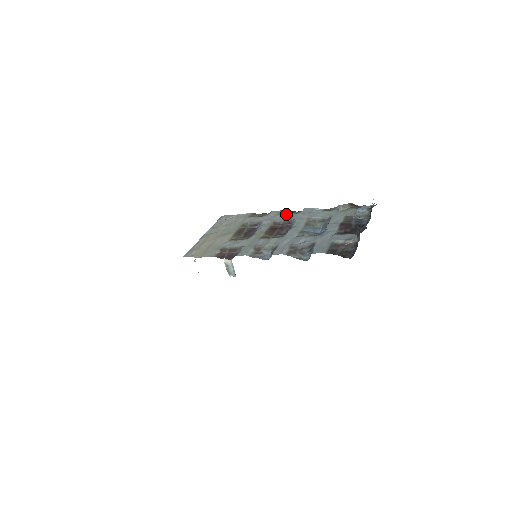
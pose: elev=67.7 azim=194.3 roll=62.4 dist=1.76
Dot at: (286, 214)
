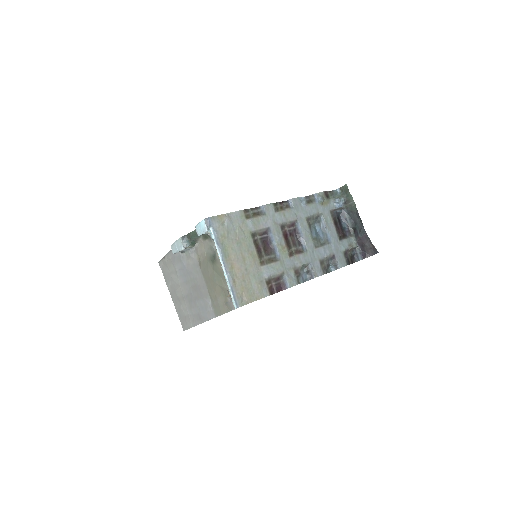
Dot at: (283, 211)
